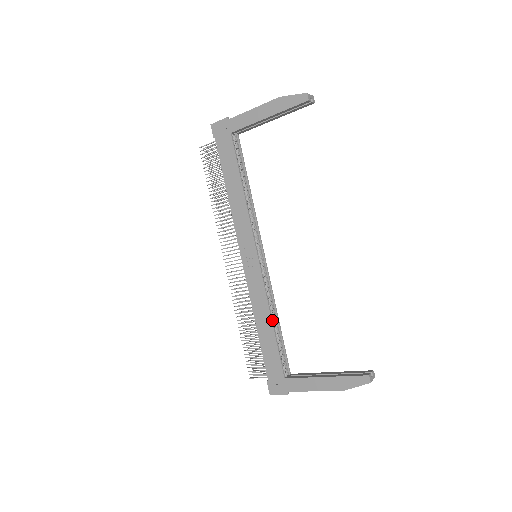
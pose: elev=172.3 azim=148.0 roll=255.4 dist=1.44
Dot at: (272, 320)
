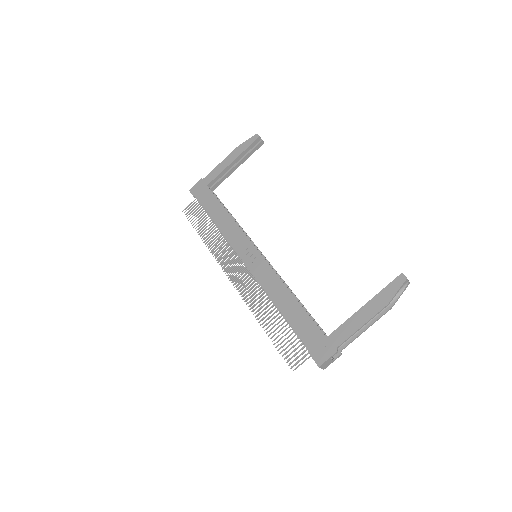
Dot at: (291, 292)
